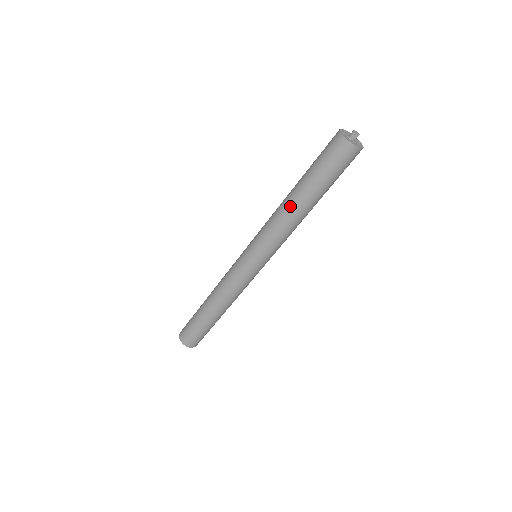
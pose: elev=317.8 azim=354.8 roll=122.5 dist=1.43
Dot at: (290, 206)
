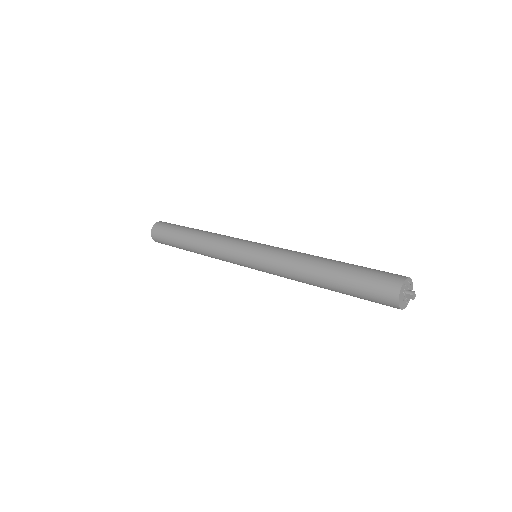
Dot at: (312, 268)
